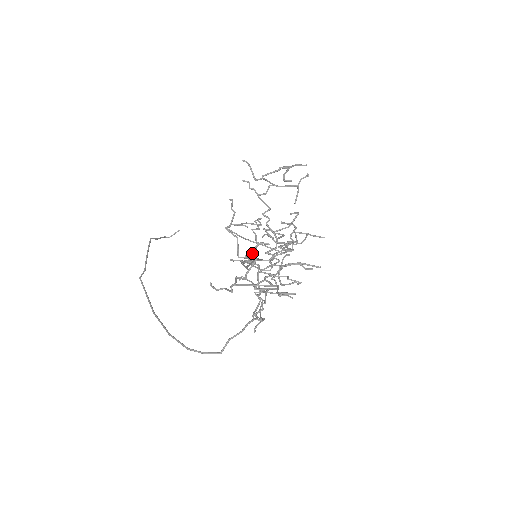
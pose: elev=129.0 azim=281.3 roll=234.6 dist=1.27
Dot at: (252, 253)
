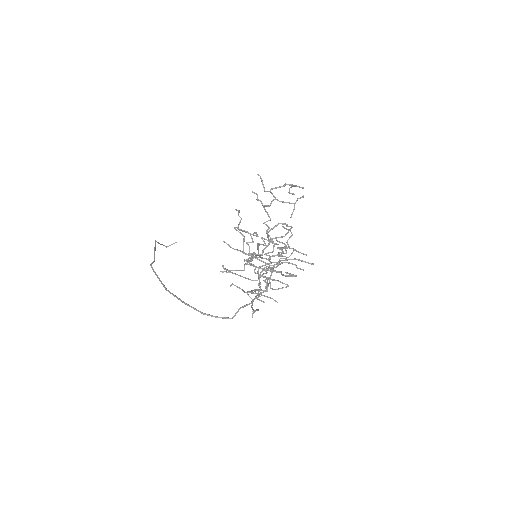
Dot at: occluded
